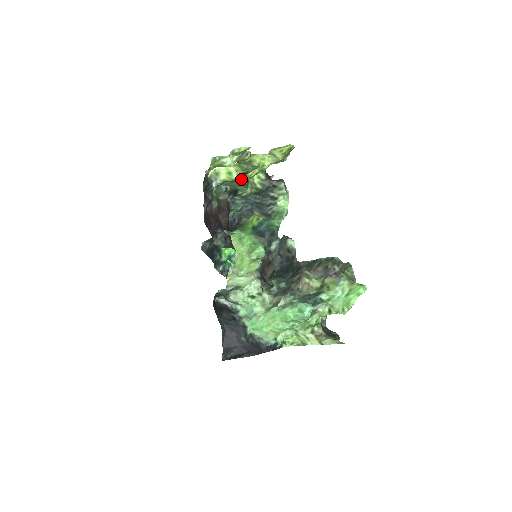
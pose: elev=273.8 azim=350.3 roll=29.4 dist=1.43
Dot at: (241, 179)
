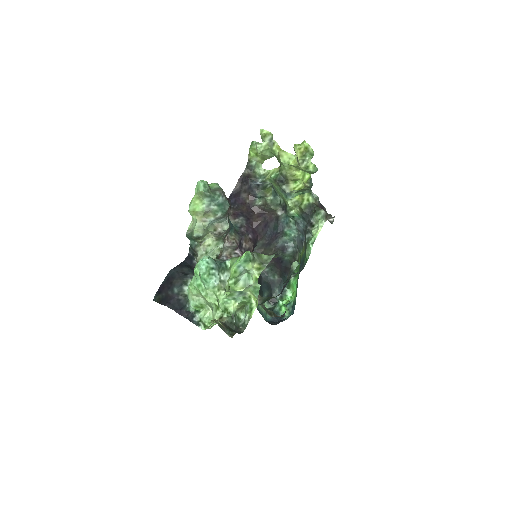
Dot at: (279, 182)
